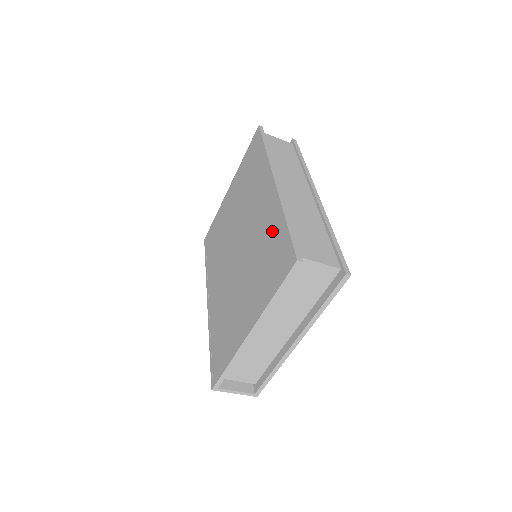
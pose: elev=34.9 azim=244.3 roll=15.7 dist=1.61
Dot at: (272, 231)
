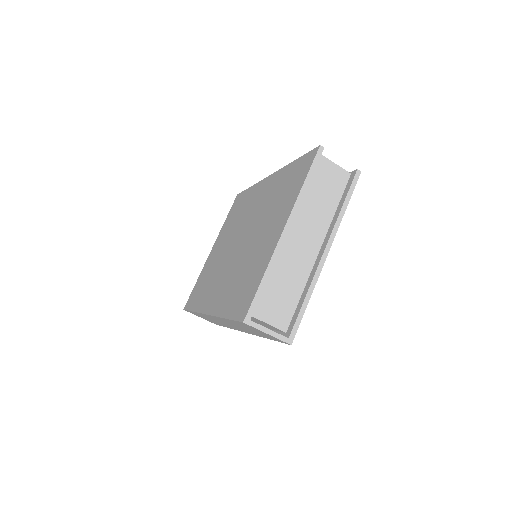
Dot at: (283, 180)
